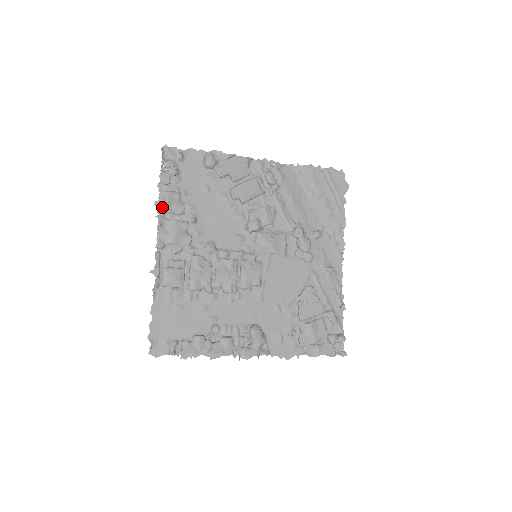
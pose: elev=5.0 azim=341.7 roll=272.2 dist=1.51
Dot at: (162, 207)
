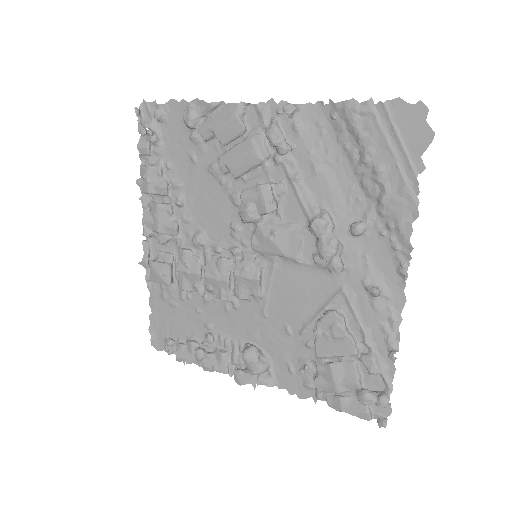
Dot at: (144, 187)
